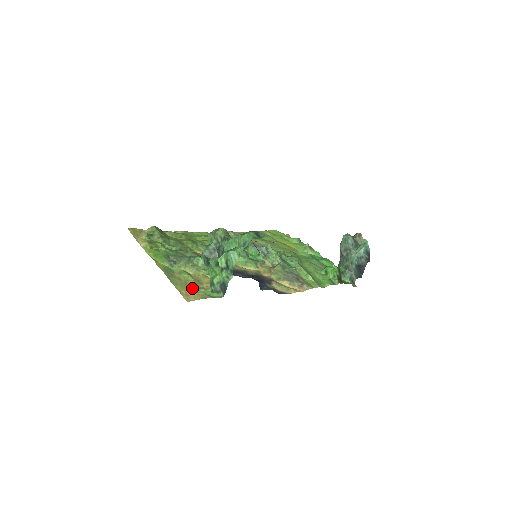
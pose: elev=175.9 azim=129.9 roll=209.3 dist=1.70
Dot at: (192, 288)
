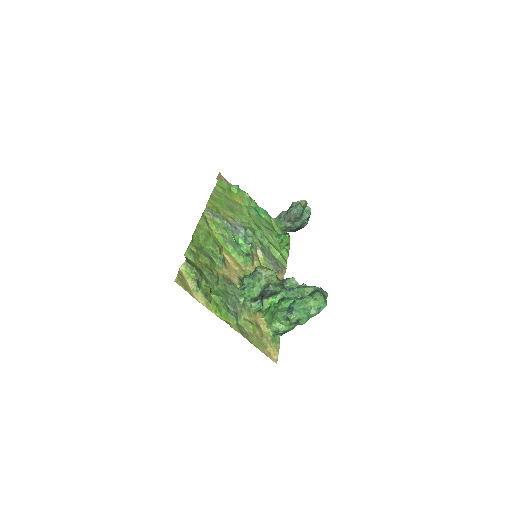
Dot at: (264, 341)
